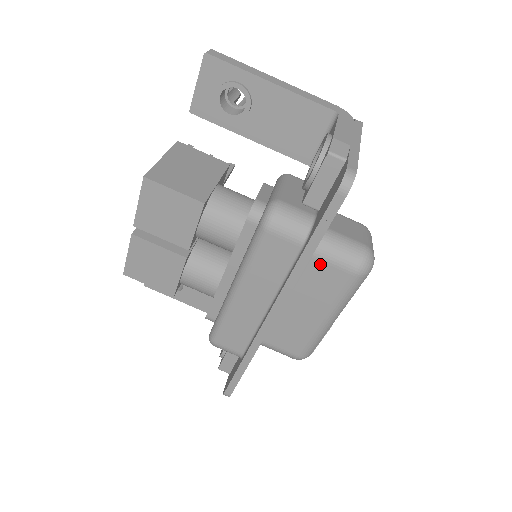
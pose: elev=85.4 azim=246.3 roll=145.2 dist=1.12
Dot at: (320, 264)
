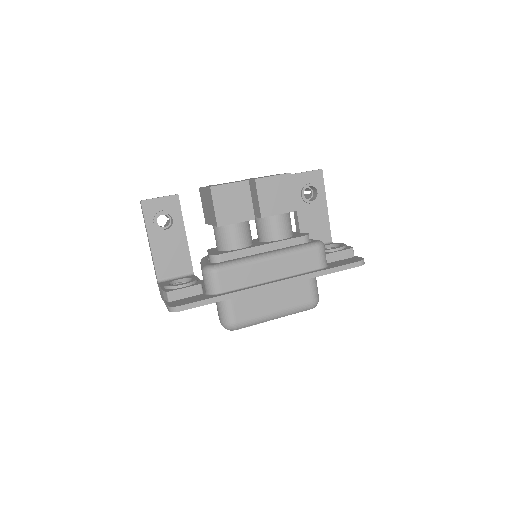
Dot at: (307, 284)
